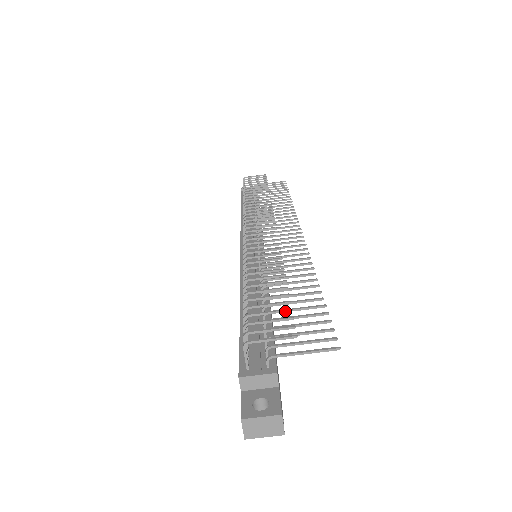
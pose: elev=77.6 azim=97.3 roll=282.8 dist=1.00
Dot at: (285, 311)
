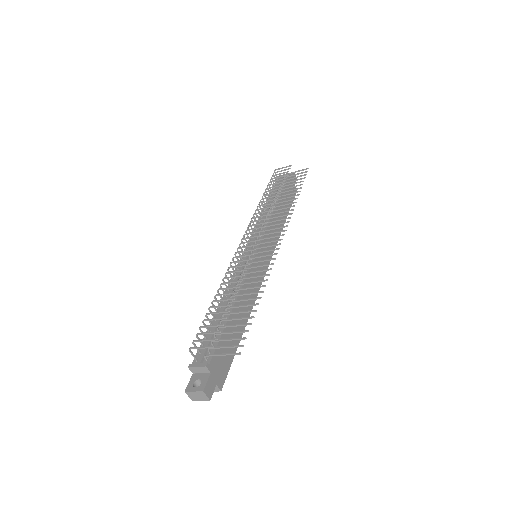
Dot at: occluded
